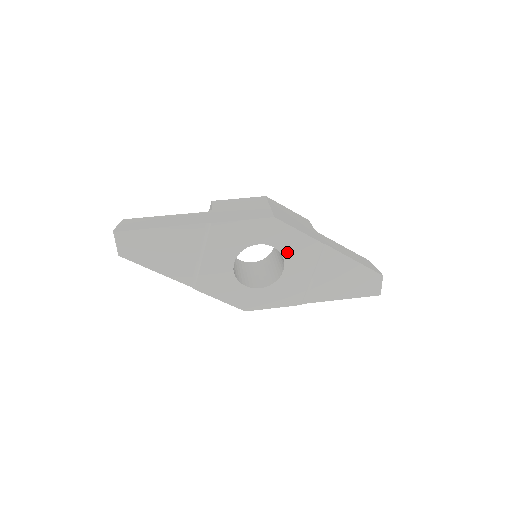
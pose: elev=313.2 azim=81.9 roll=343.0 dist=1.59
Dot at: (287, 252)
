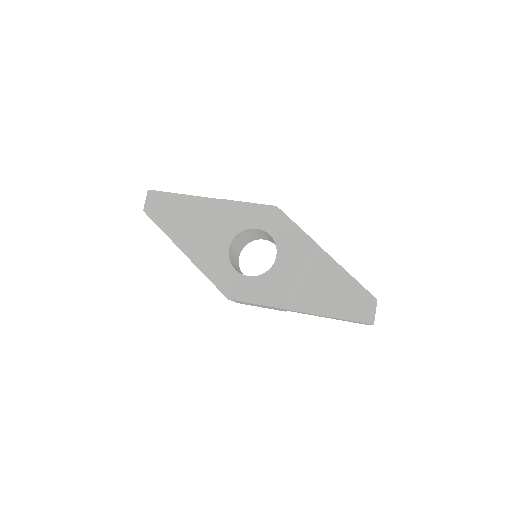
Dot at: (281, 244)
